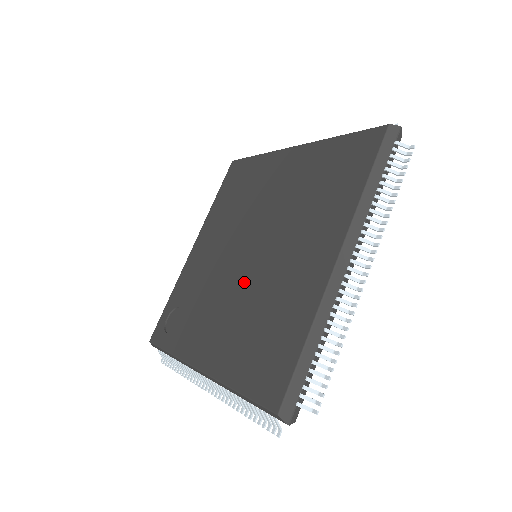
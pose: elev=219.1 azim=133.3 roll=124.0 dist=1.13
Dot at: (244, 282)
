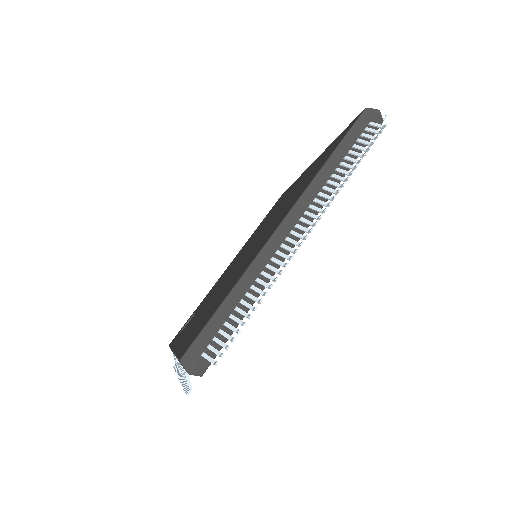
Dot at: (232, 272)
